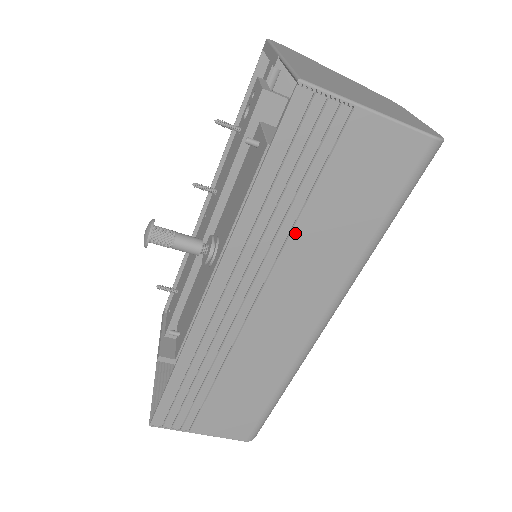
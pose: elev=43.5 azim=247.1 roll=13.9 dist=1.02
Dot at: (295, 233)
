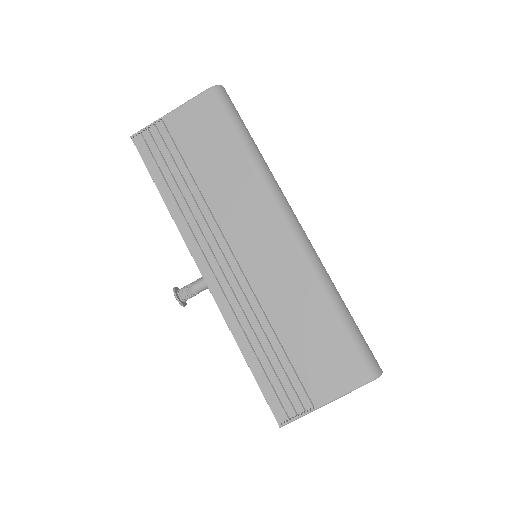
Dot at: (205, 193)
